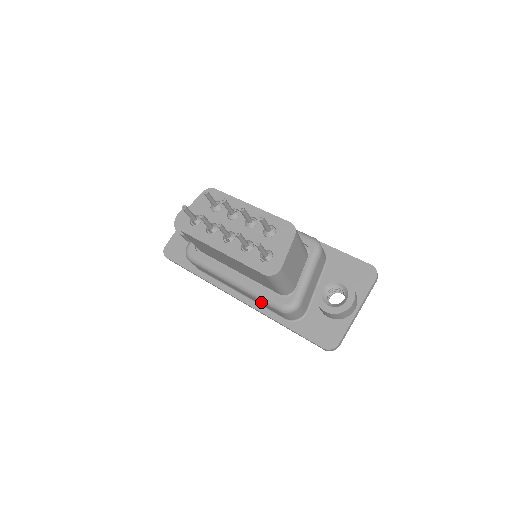
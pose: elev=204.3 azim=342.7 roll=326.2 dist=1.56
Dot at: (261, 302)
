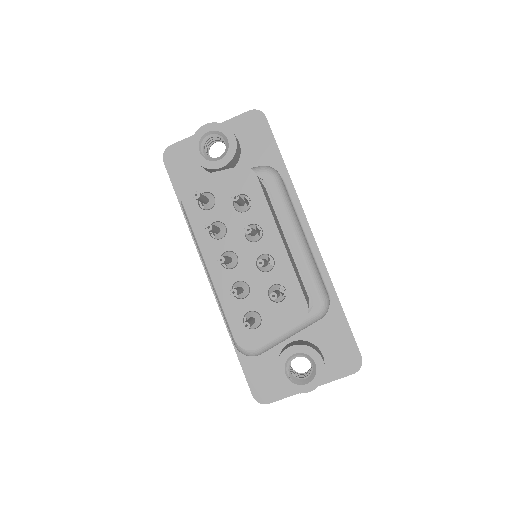
Dot at: occluded
